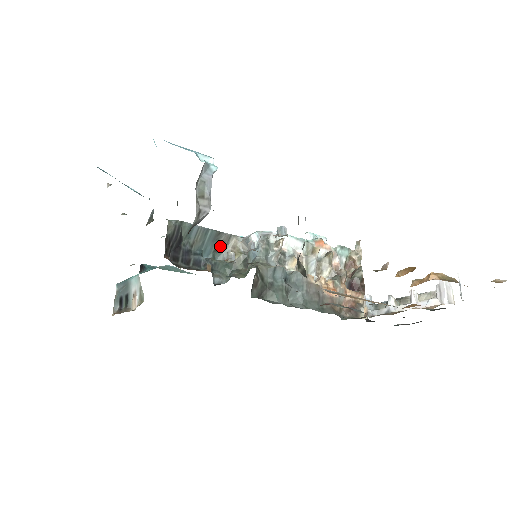
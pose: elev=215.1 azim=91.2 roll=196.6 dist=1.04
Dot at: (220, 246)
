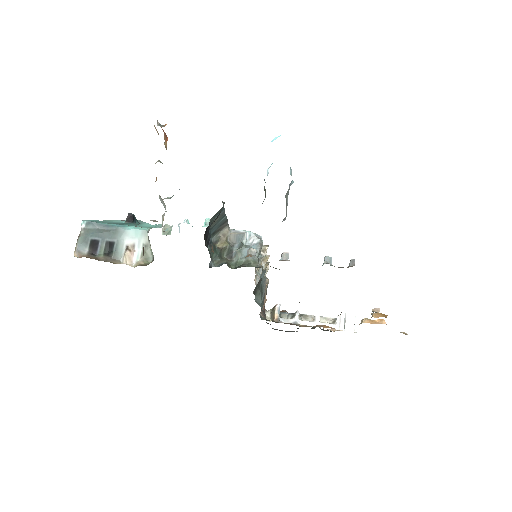
Dot at: (217, 230)
